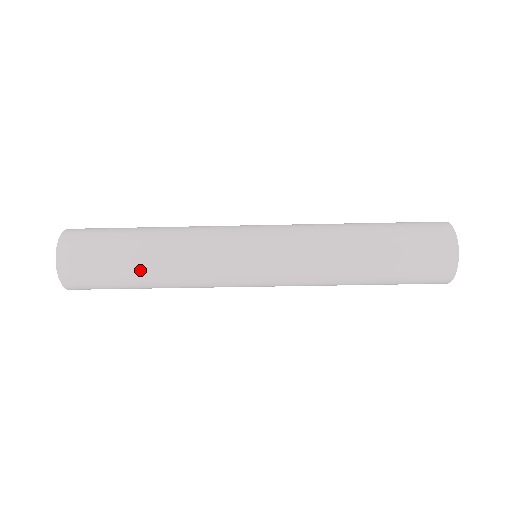
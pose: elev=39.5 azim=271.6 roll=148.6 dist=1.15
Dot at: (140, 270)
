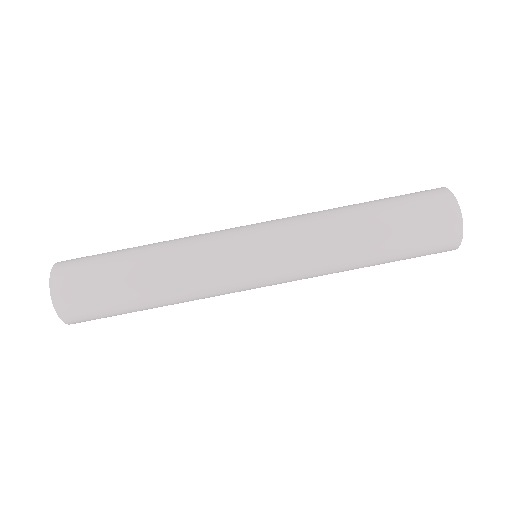
Dot at: (135, 259)
